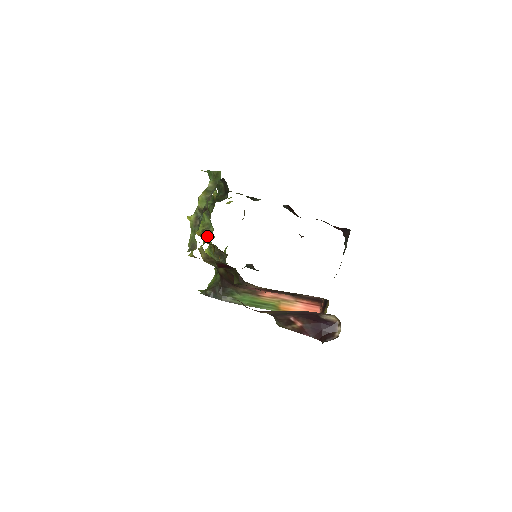
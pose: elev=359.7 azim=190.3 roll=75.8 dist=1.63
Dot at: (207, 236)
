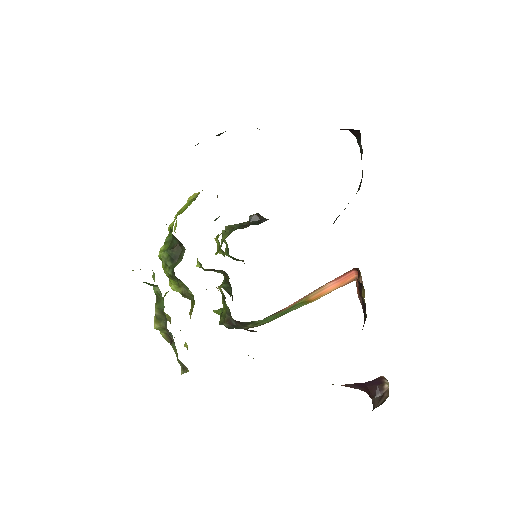
Dot at: (190, 299)
